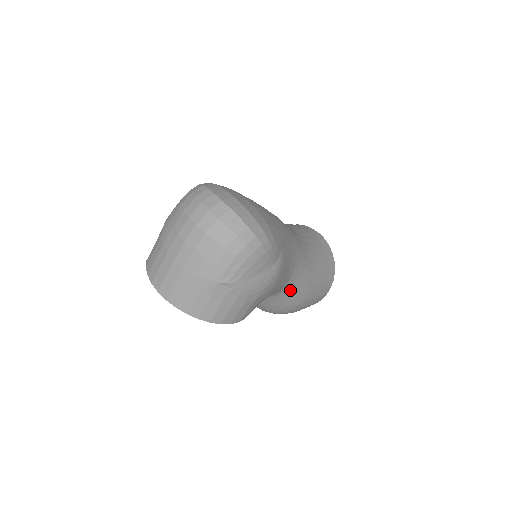
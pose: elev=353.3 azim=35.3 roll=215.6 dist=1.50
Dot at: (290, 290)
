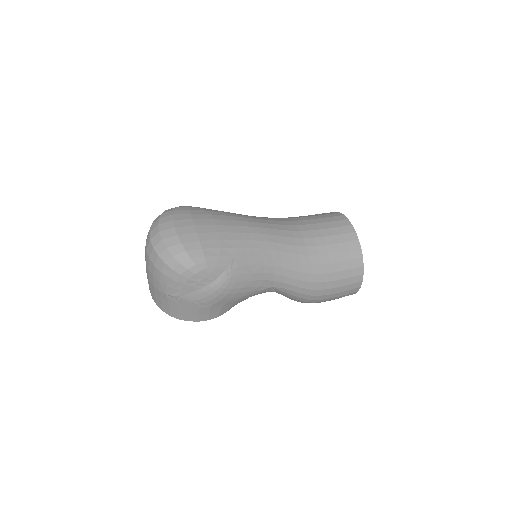
Dot at: (284, 289)
